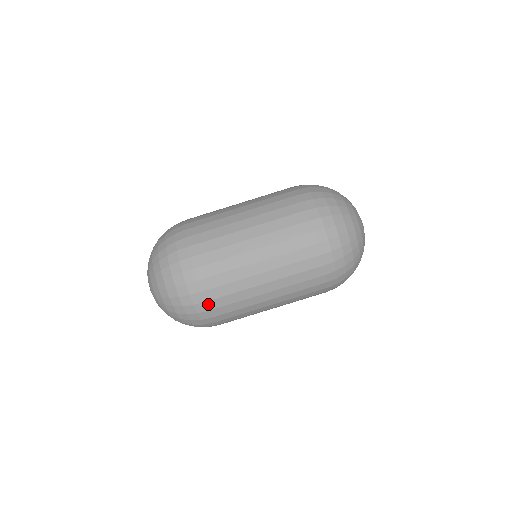
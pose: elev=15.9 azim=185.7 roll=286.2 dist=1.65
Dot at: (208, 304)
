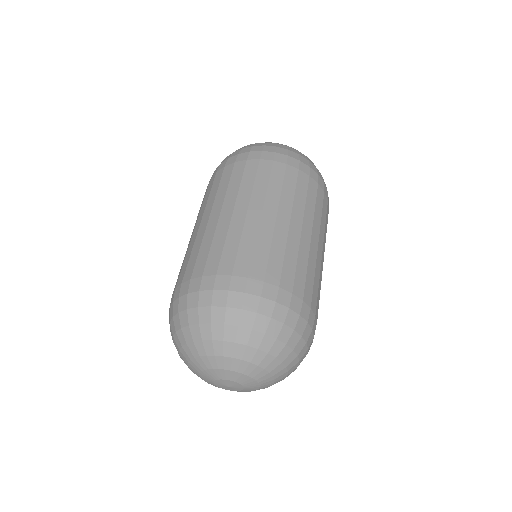
Dot at: (222, 273)
